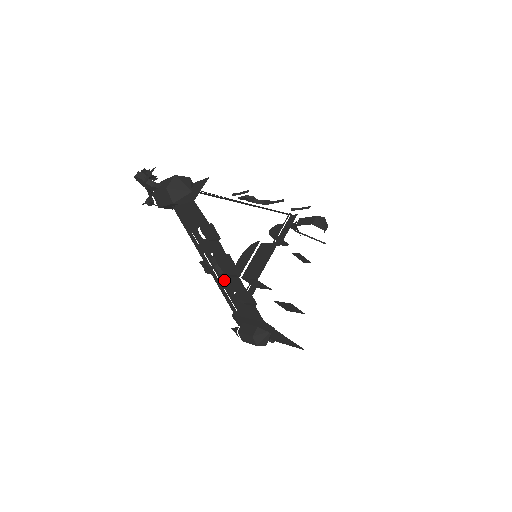
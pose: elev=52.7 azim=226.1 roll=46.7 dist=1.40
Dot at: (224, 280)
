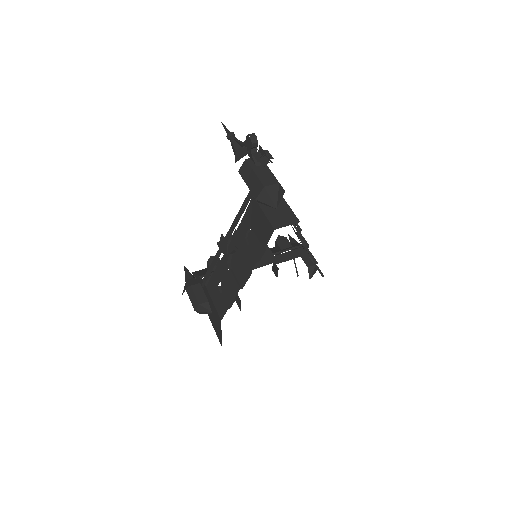
Dot at: (225, 266)
